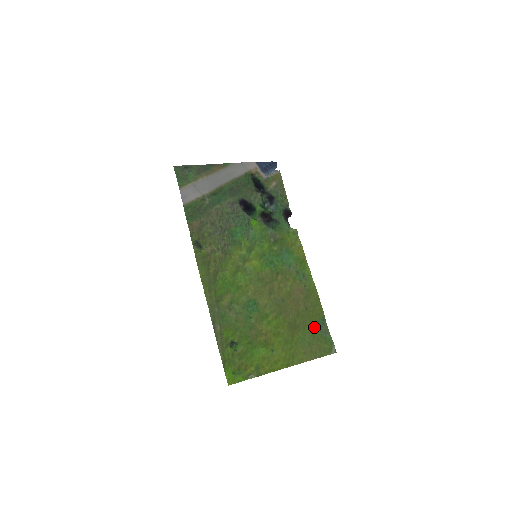
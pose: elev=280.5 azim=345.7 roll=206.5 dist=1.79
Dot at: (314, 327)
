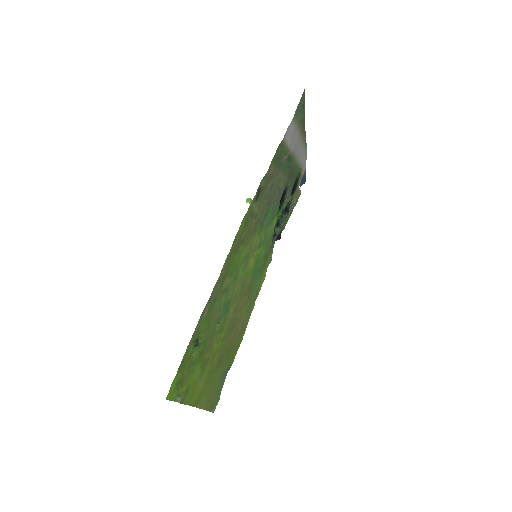
Dot at: (224, 372)
